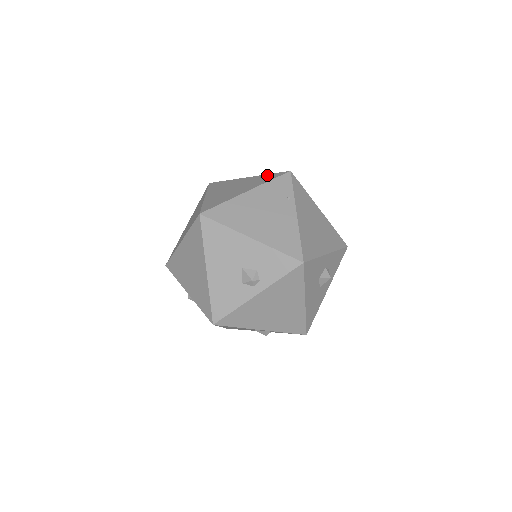
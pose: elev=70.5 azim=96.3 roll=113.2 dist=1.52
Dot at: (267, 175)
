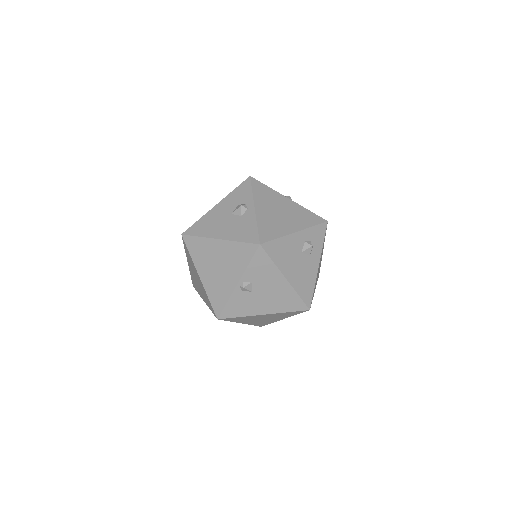
Dot at: occluded
